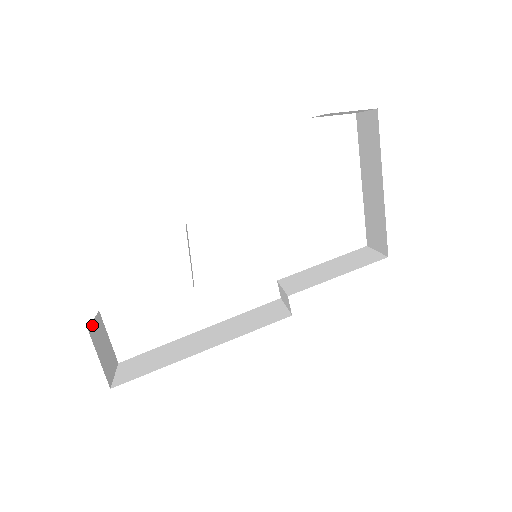
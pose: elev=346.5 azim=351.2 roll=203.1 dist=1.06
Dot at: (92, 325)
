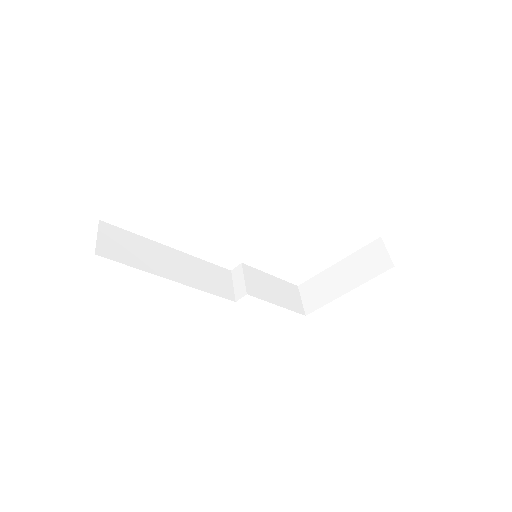
Dot at: occluded
